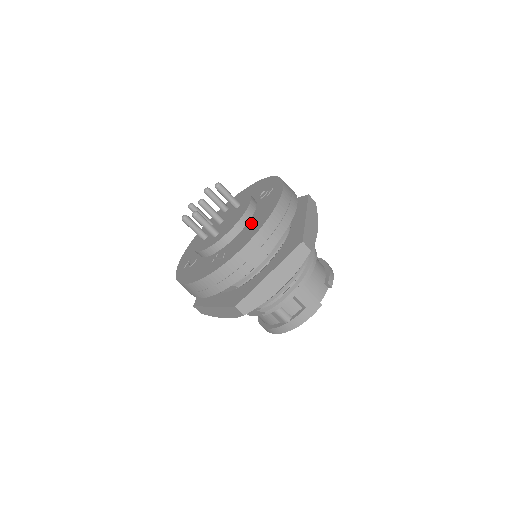
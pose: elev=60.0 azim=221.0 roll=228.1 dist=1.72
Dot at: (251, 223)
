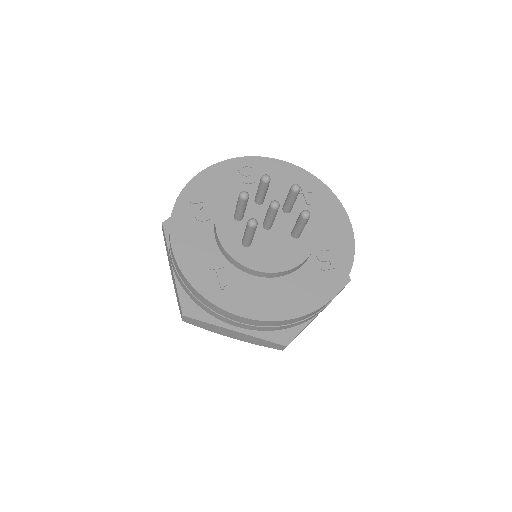
Dot at: (278, 287)
